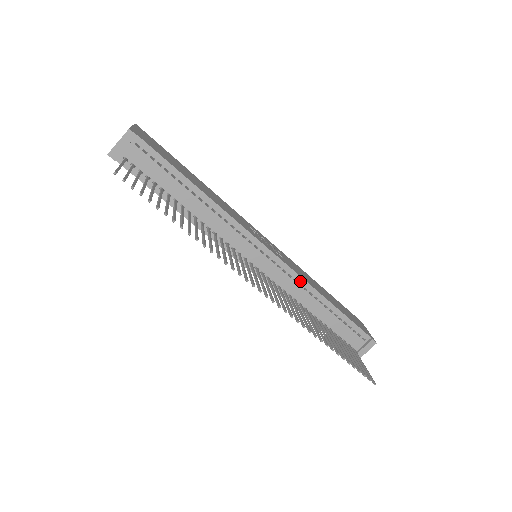
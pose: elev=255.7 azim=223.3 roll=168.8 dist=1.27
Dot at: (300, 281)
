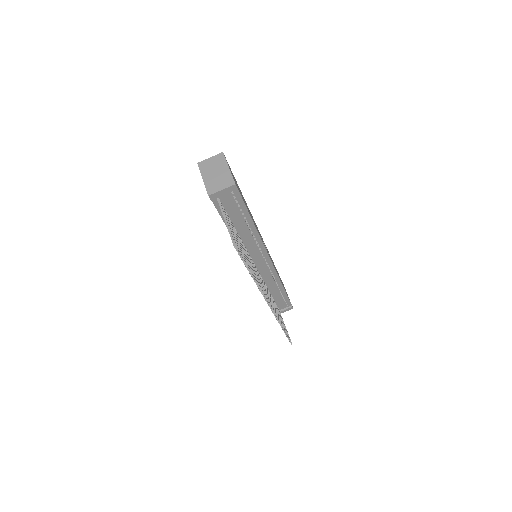
Dot at: (275, 276)
